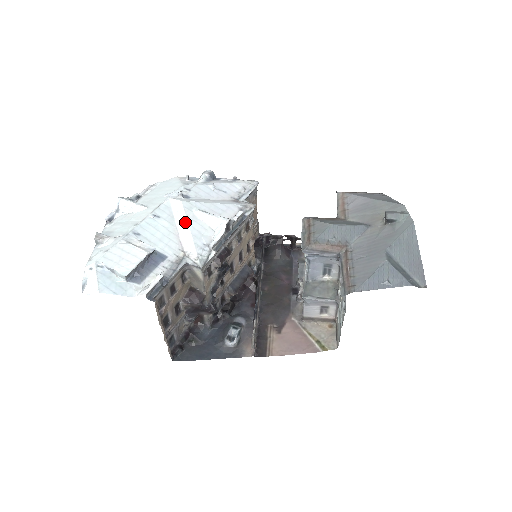
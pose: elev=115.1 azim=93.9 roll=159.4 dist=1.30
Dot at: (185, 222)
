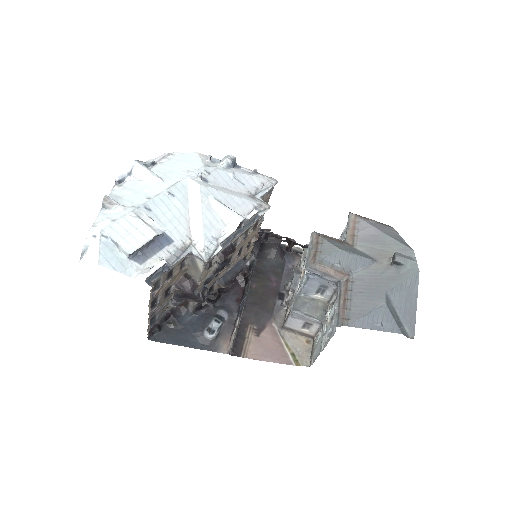
Dot at: (199, 208)
